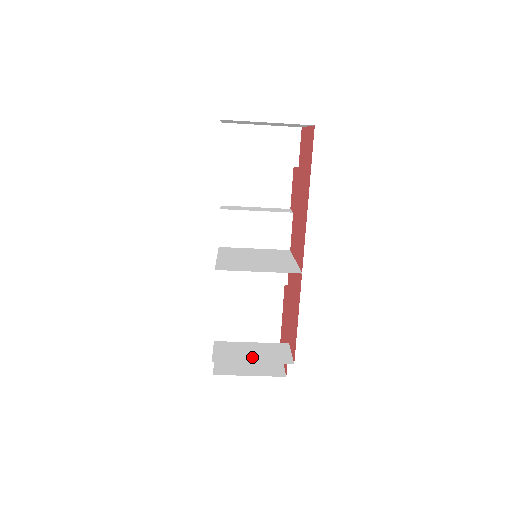
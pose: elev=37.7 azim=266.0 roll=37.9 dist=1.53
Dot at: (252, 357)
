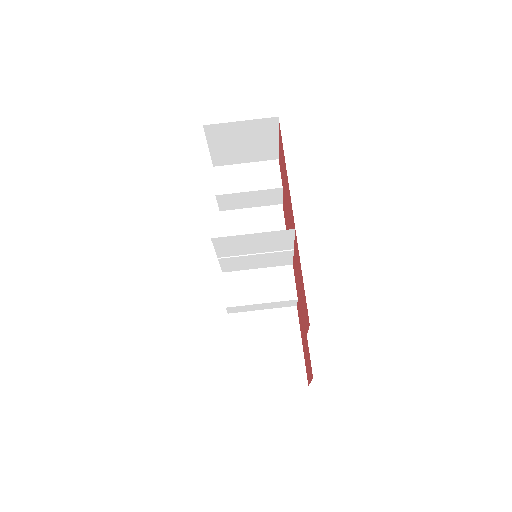
Dot at: occluded
